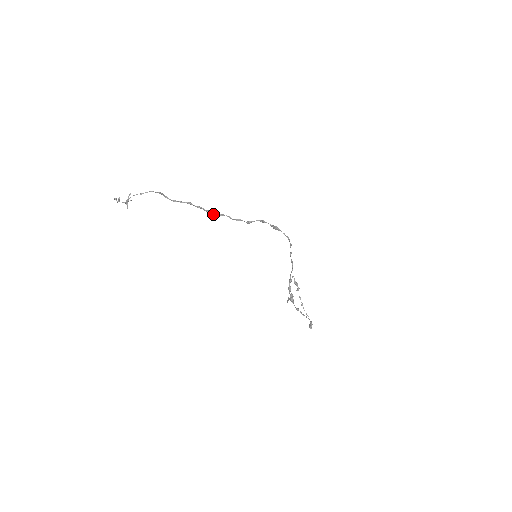
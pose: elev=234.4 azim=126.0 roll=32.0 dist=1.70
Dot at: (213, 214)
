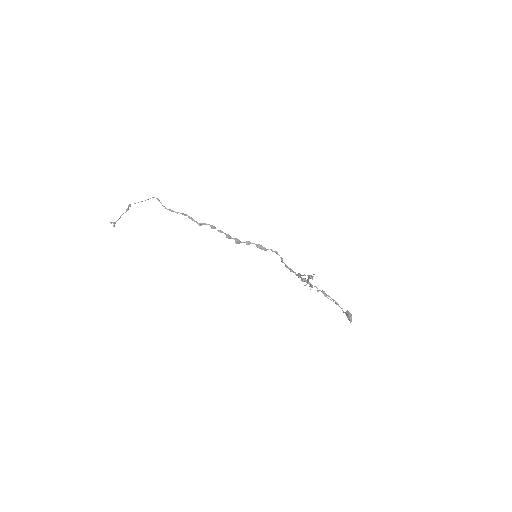
Dot at: (206, 224)
